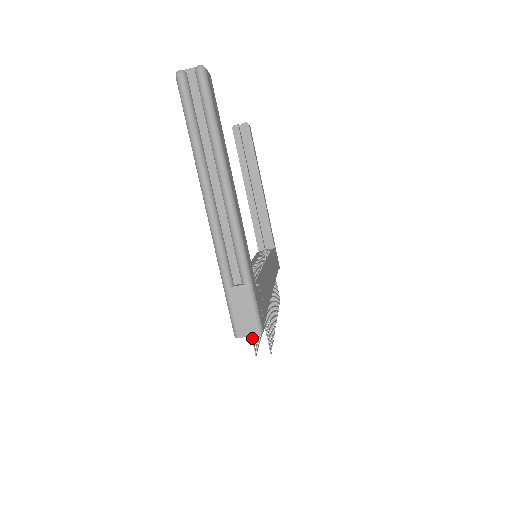
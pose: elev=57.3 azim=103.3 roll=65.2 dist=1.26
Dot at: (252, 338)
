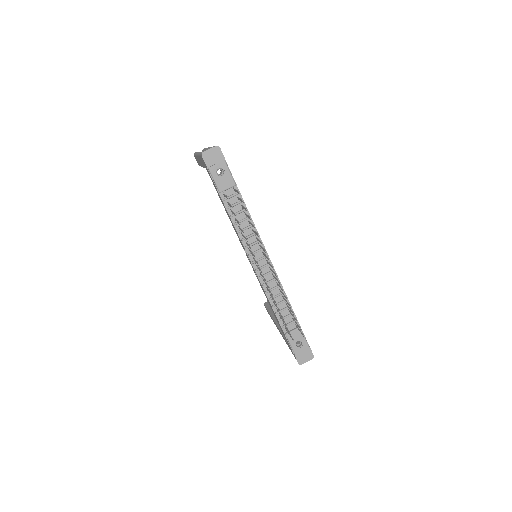
Dot at: (225, 195)
